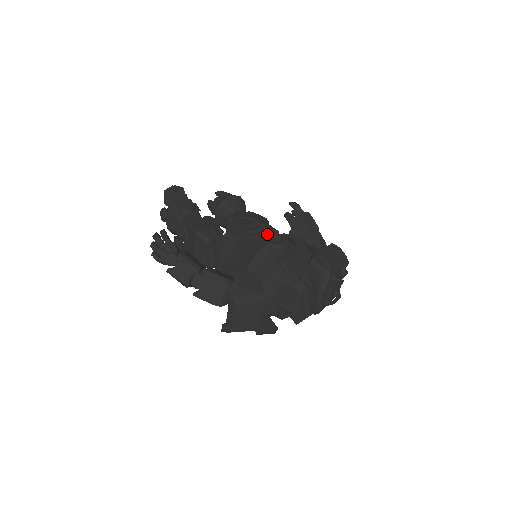
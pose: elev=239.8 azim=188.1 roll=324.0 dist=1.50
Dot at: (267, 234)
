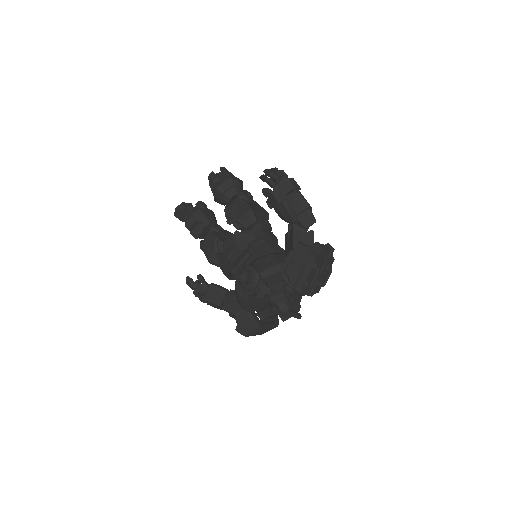
Dot at: (245, 259)
